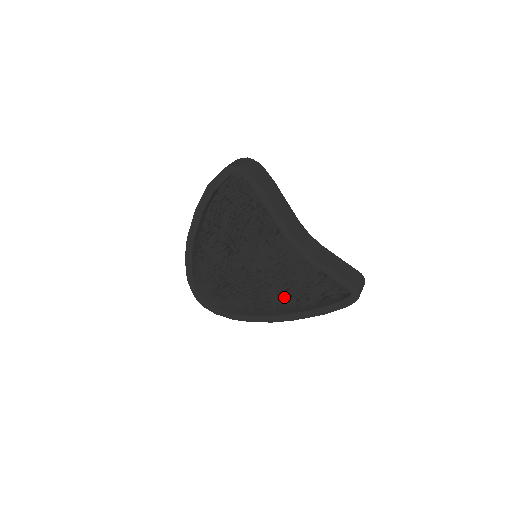
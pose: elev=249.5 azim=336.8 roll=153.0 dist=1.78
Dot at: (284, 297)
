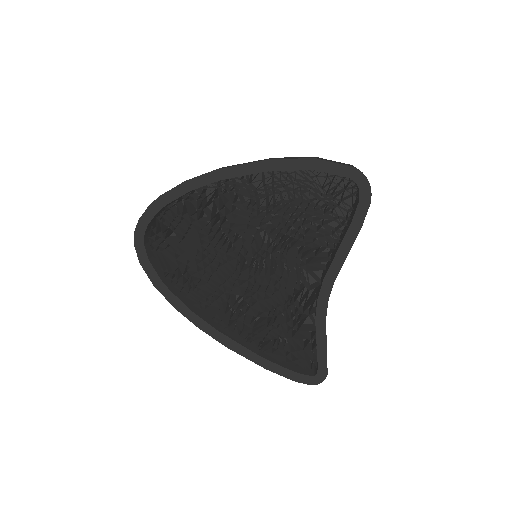
Dot at: (238, 316)
